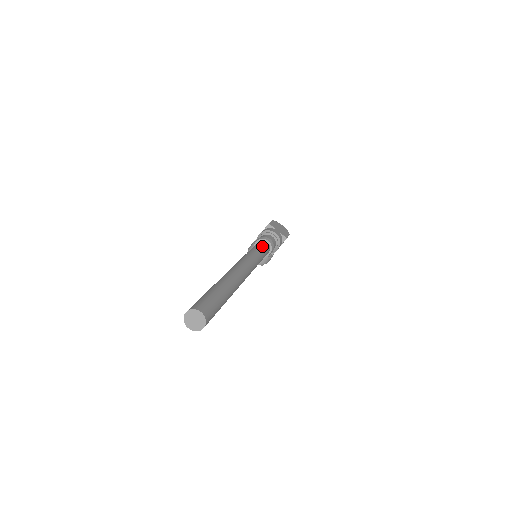
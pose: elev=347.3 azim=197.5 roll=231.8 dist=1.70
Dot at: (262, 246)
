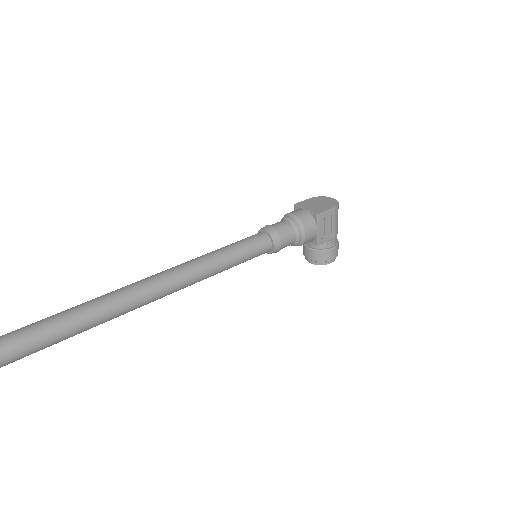
Dot at: (242, 240)
